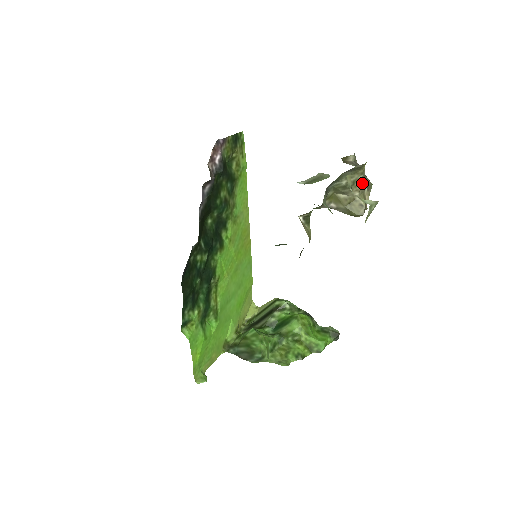
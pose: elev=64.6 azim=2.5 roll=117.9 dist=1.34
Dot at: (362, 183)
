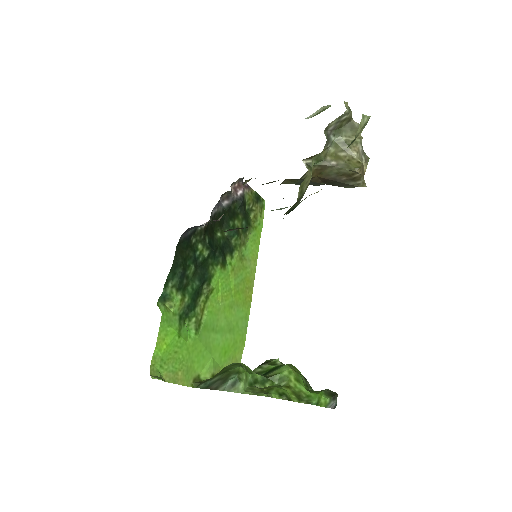
Dot at: (360, 148)
